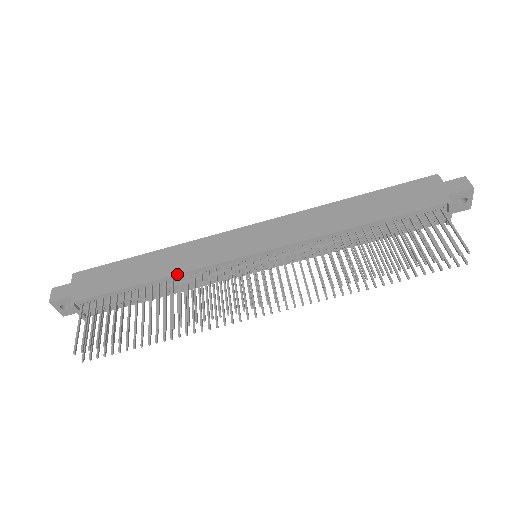
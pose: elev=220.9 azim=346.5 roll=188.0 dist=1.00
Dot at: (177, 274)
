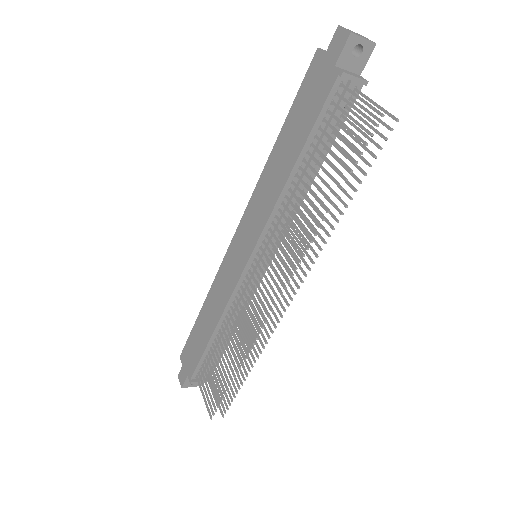
Dot at: (221, 316)
